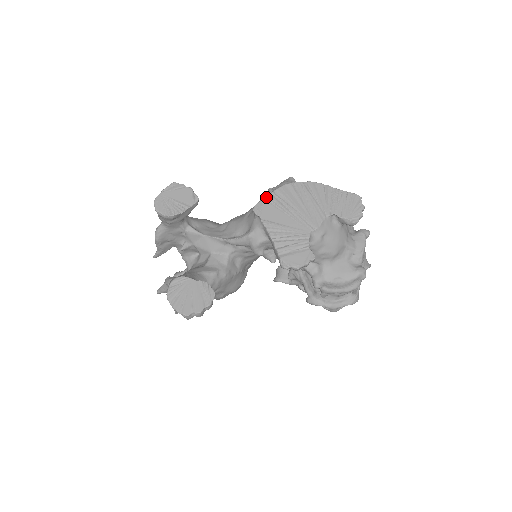
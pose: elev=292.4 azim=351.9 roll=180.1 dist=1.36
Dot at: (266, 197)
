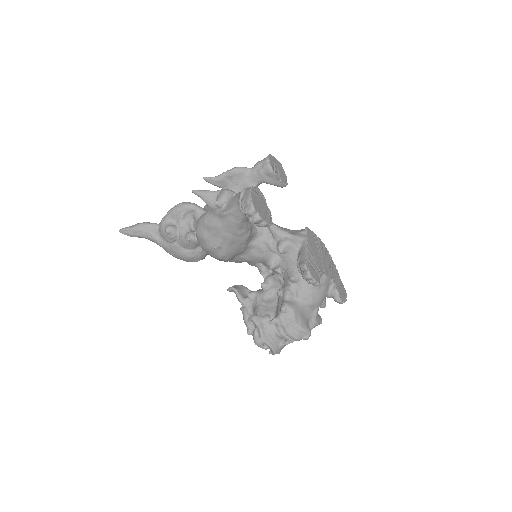
Dot at: occluded
